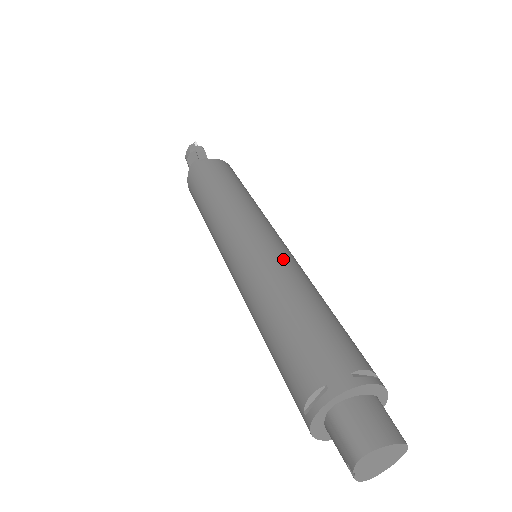
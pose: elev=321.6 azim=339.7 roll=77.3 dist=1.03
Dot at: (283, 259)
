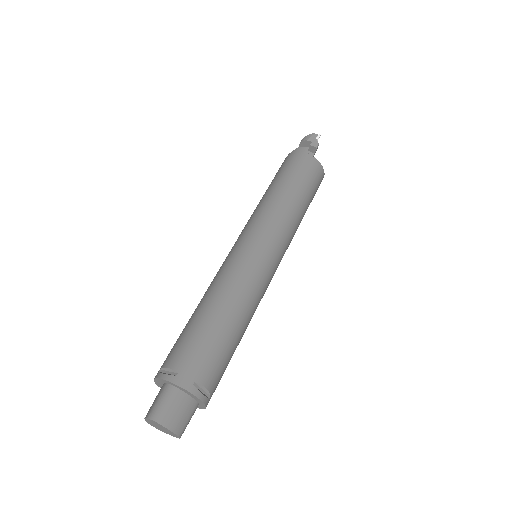
Dot at: (254, 282)
